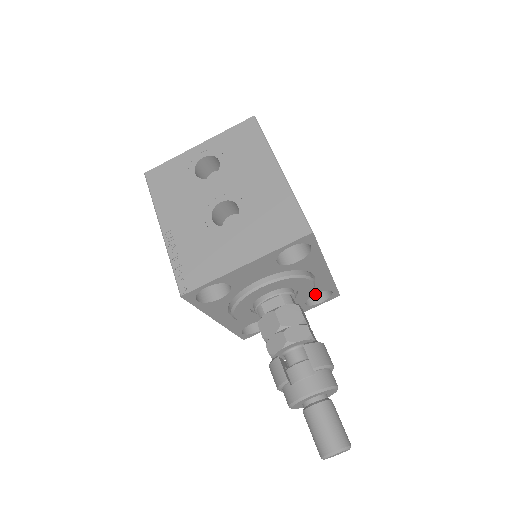
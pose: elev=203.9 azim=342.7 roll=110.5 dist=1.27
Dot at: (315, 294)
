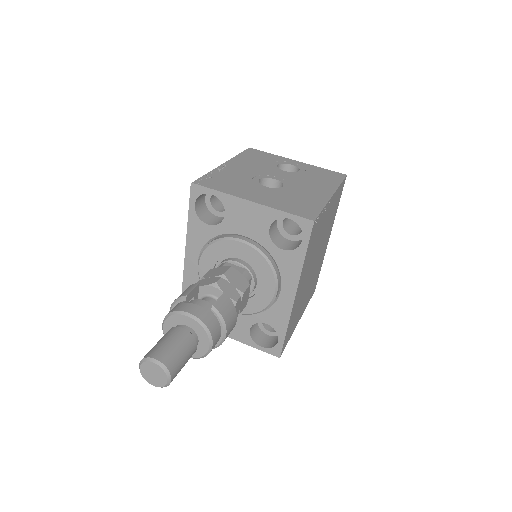
Dot at: (264, 339)
